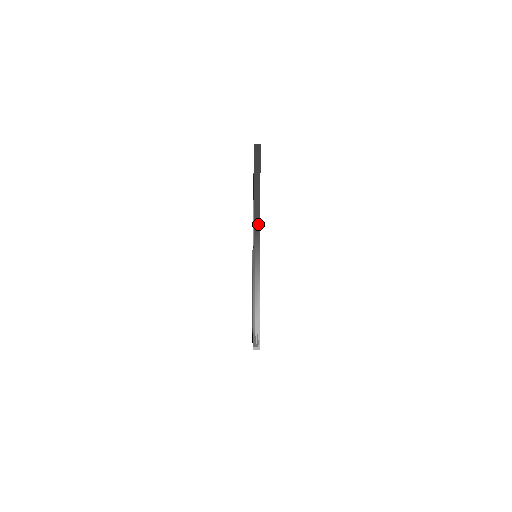
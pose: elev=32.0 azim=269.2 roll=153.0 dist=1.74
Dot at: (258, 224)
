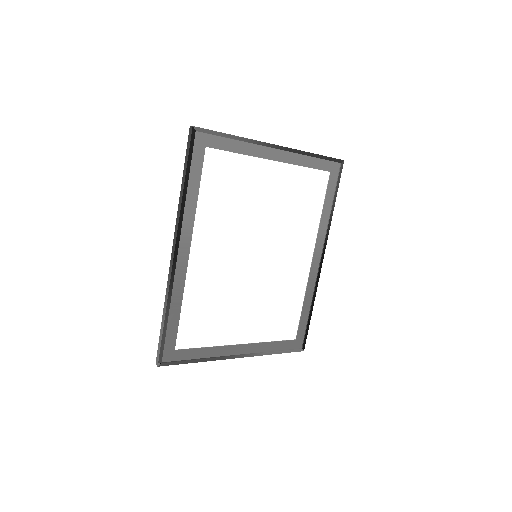
Dot at: (223, 359)
